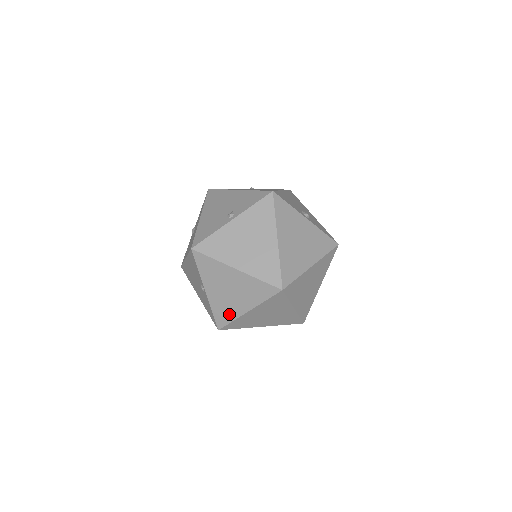
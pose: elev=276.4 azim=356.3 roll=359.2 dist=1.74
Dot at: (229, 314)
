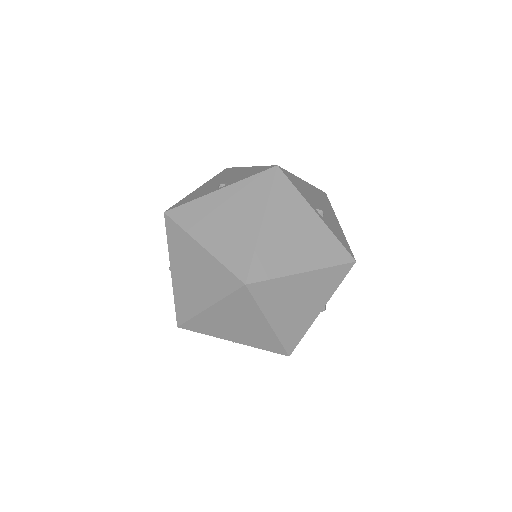
Dot at: (189, 307)
